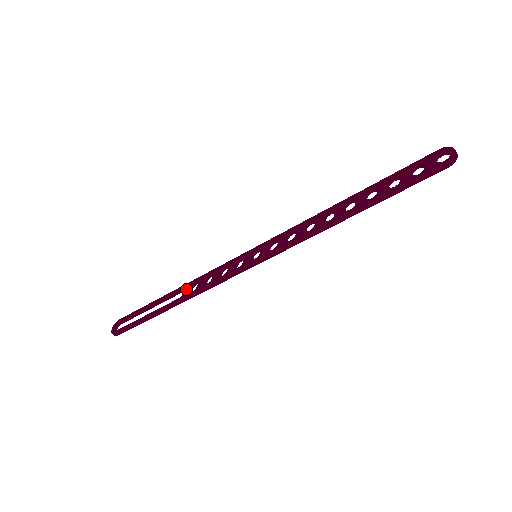
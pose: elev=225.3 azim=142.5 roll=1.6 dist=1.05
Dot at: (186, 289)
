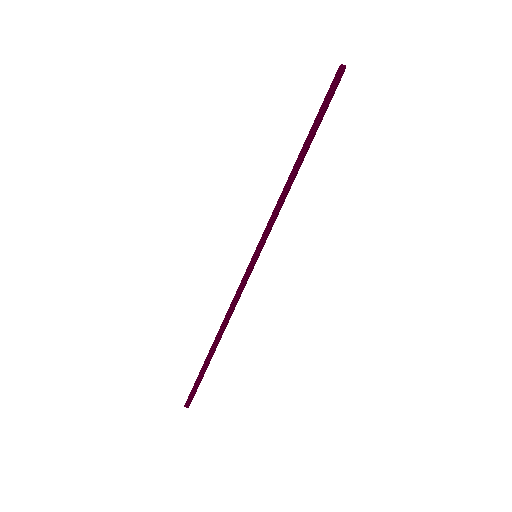
Dot at: occluded
